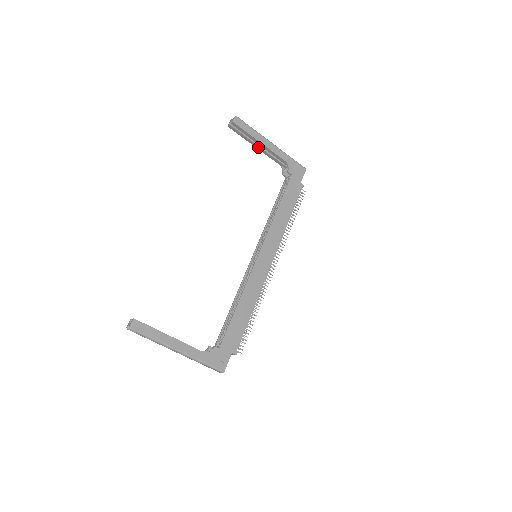
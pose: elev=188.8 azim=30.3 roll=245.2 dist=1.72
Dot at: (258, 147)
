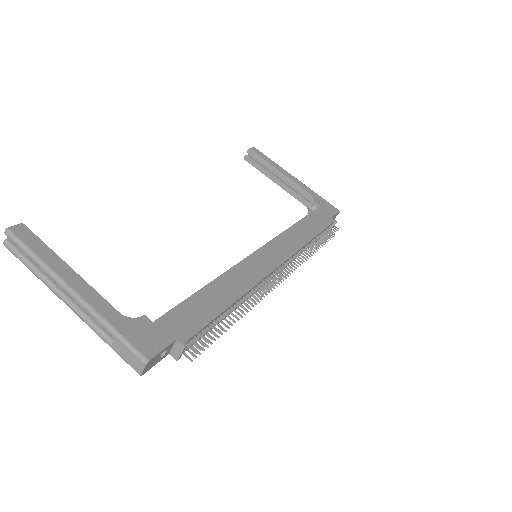
Dot at: (278, 182)
